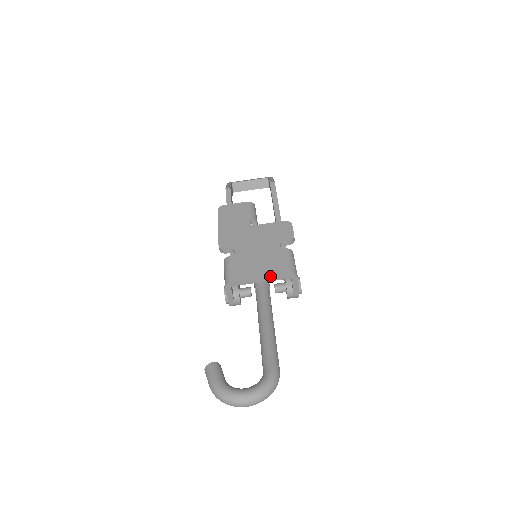
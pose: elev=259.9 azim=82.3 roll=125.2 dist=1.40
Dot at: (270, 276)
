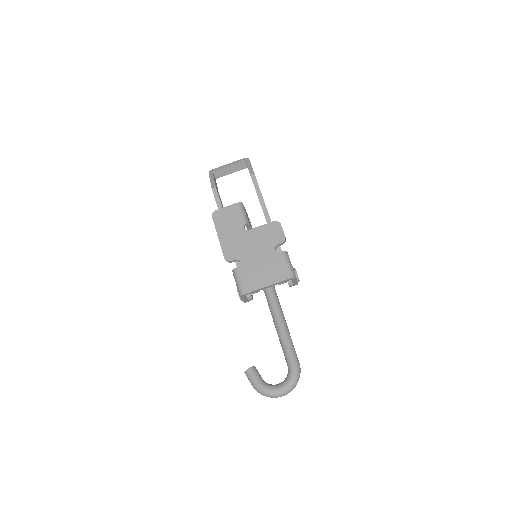
Dot at: (274, 283)
